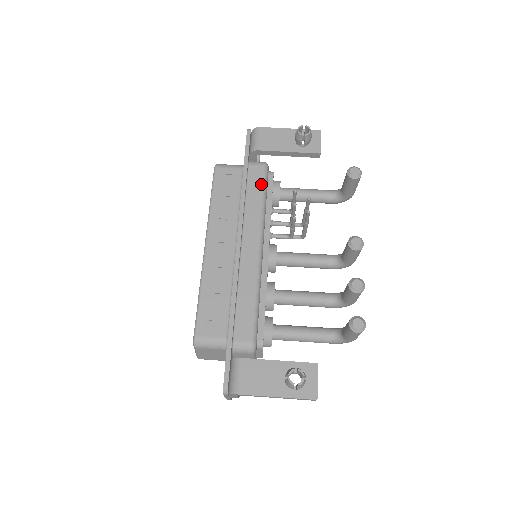
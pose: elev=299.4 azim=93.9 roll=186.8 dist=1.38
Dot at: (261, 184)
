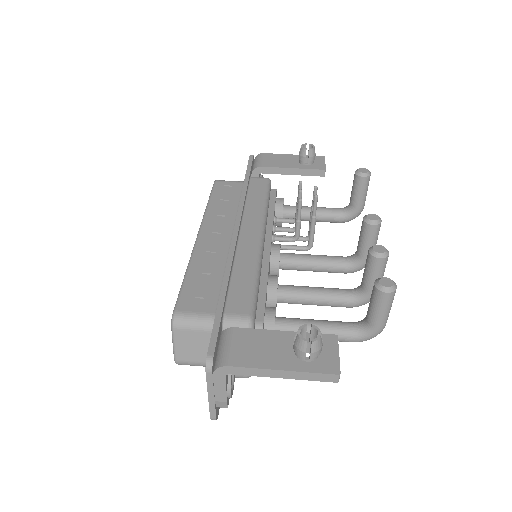
Dot at: (263, 190)
